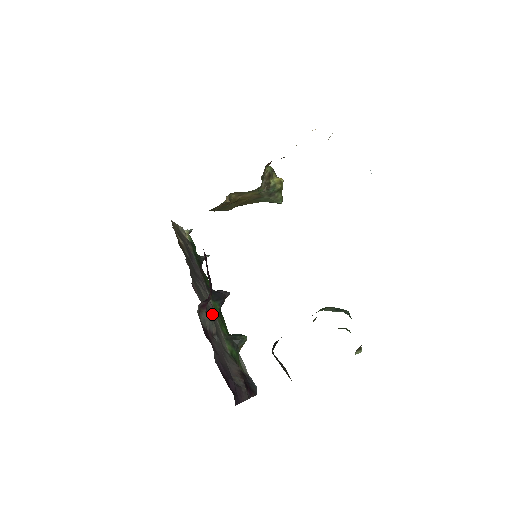
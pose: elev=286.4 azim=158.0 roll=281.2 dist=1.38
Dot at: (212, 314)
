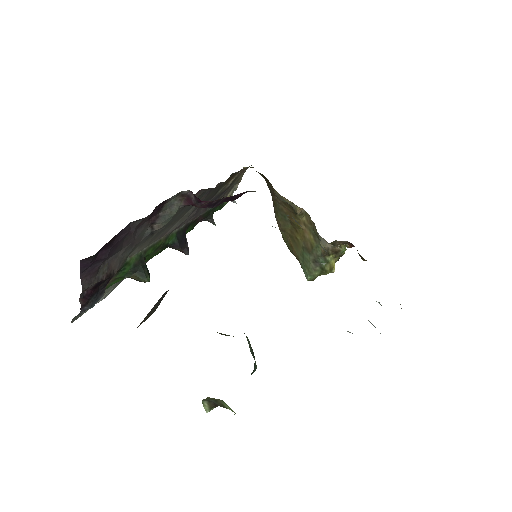
Dot at: (166, 230)
